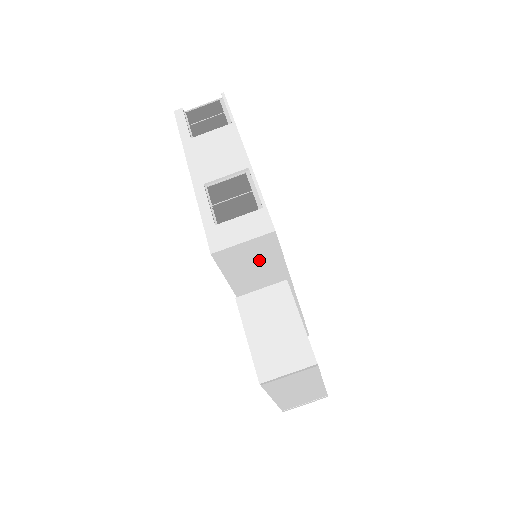
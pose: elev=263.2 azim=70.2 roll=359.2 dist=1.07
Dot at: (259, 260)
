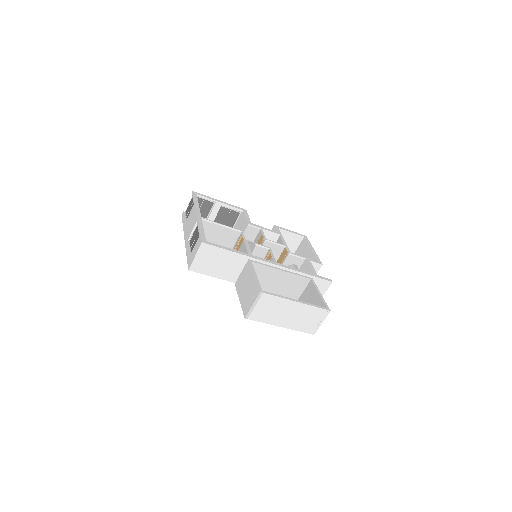
Dot at: (217, 259)
